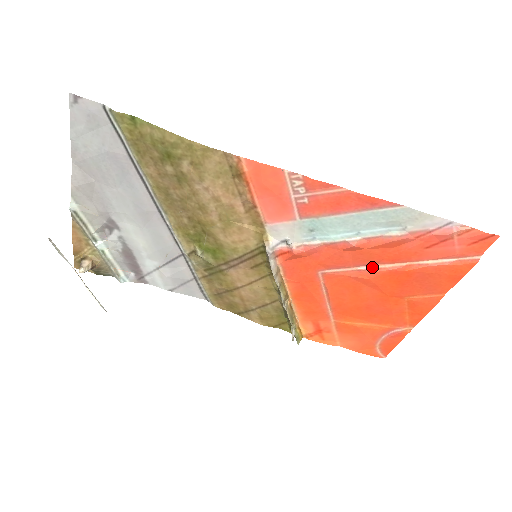
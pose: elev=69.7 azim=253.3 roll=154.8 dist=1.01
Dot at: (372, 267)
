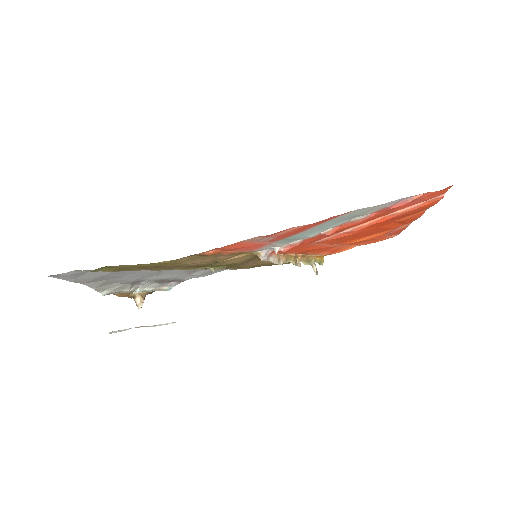
Dot at: (353, 228)
